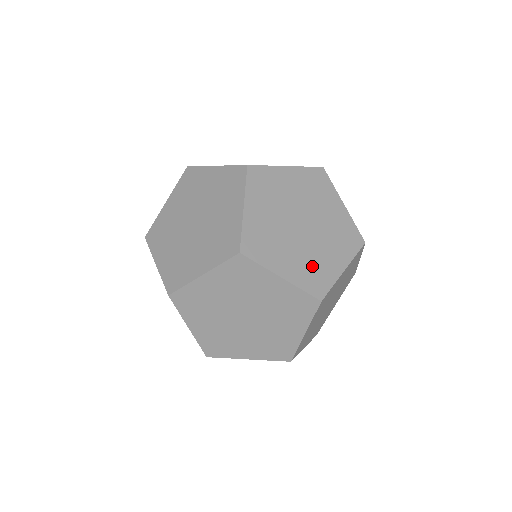
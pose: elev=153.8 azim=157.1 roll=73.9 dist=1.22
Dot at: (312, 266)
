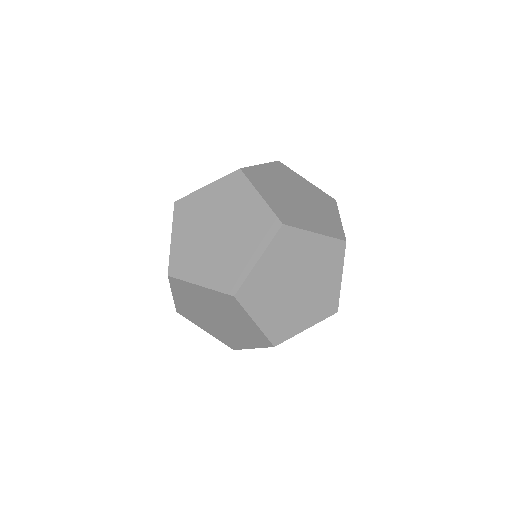
Dot at: (284, 320)
